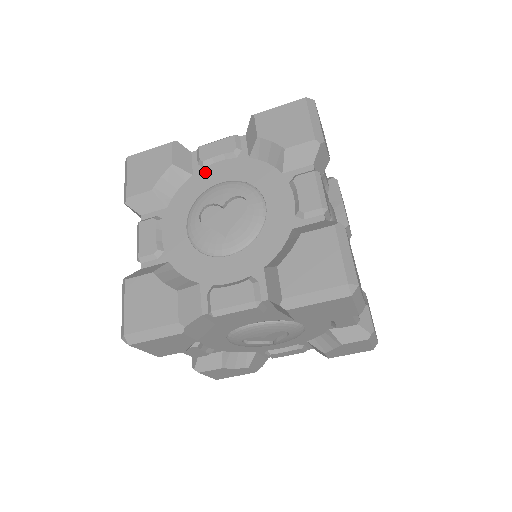
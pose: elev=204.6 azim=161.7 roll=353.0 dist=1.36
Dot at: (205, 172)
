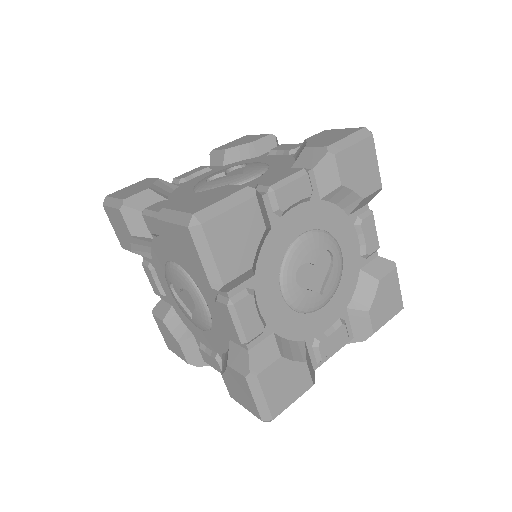
Dot at: (190, 181)
